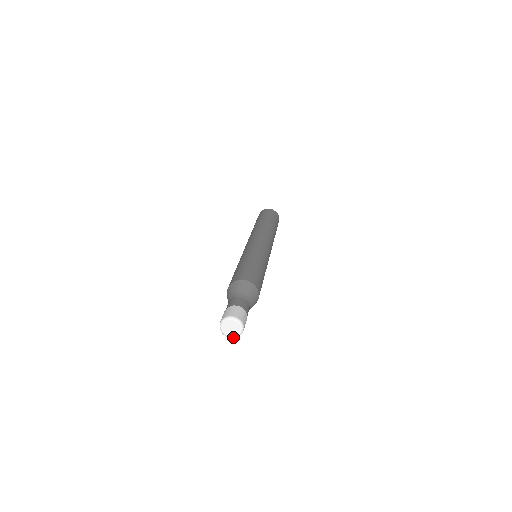
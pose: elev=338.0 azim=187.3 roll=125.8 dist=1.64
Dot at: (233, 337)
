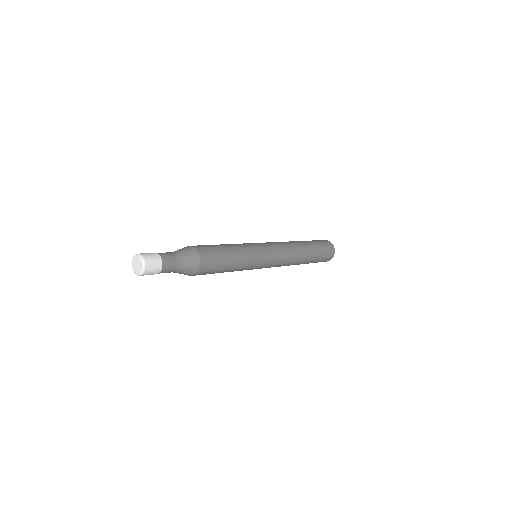
Dot at: (142, 270)
